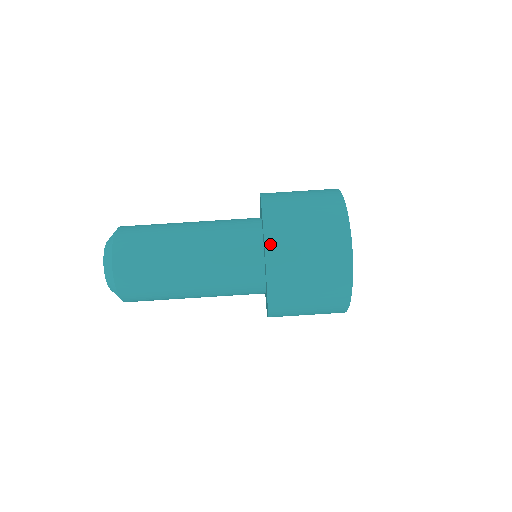
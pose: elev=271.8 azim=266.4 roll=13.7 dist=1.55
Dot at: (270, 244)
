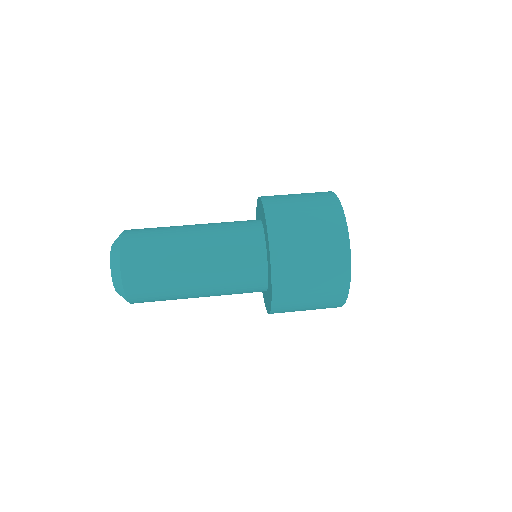
Dot at: occluded
